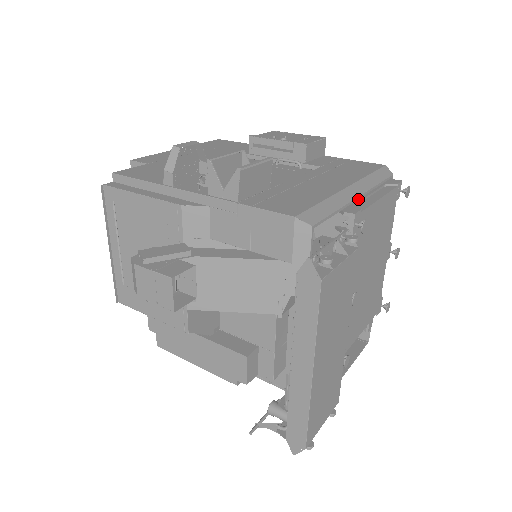
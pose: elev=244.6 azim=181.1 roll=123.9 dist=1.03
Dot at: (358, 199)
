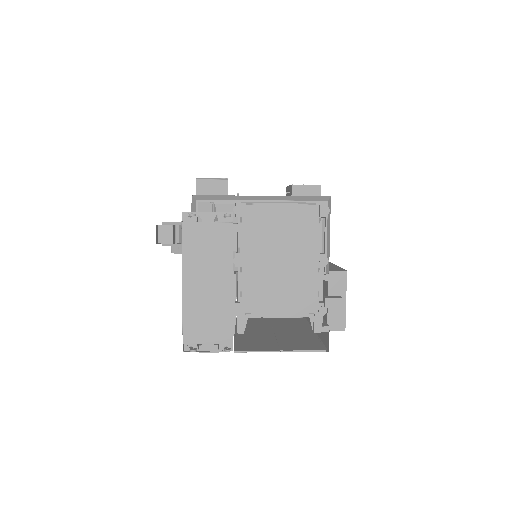
Dot at: (263, 203)
